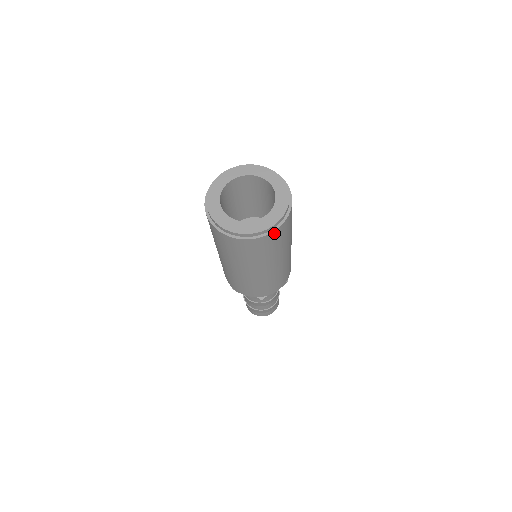
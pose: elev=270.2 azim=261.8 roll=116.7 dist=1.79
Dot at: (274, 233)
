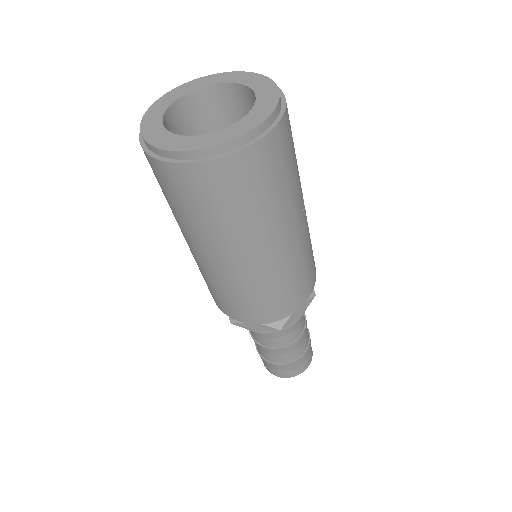
Dot at: (184, 169)
